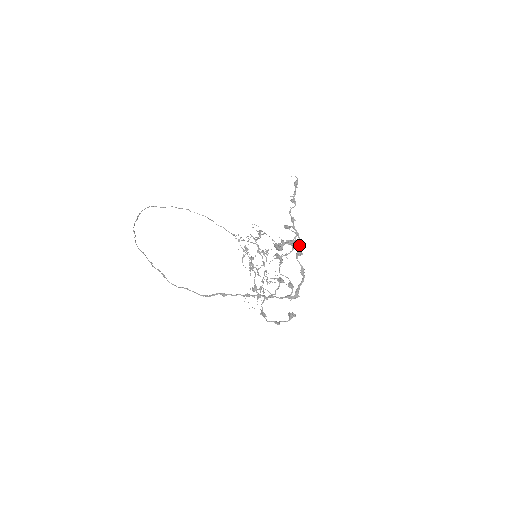
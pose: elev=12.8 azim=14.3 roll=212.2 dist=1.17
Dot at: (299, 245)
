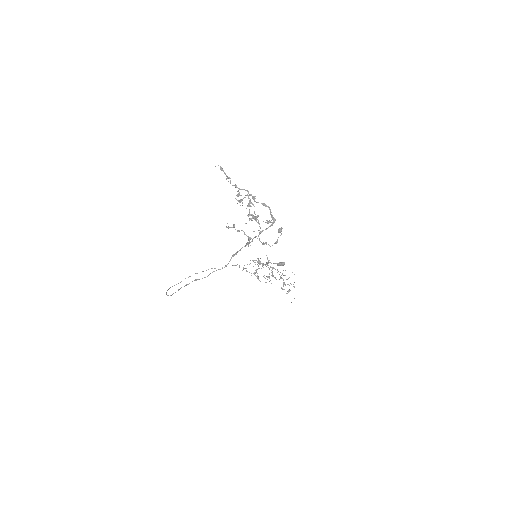
Dot at: (250, 194)
